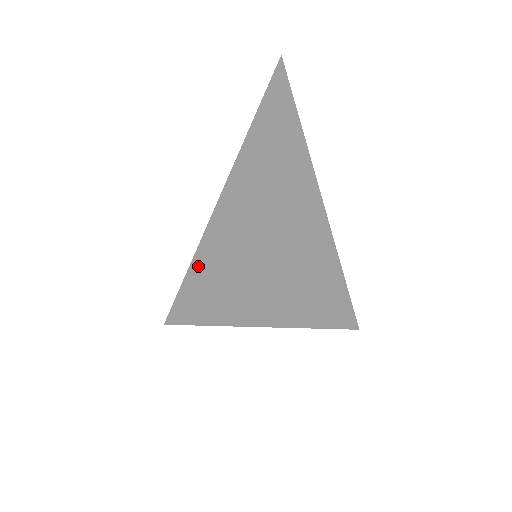
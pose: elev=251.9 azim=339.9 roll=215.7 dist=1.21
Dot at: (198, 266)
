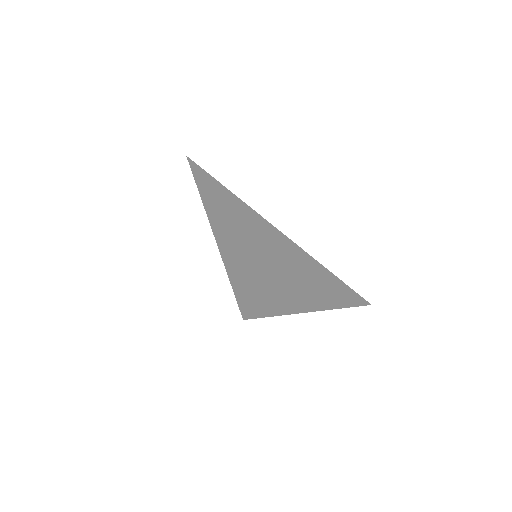
Dot at: (234, 201)
